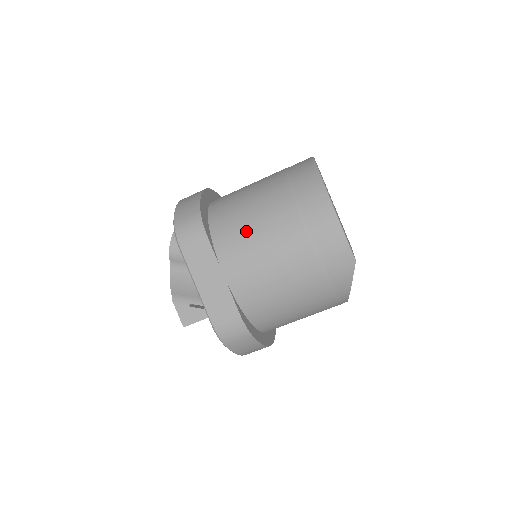
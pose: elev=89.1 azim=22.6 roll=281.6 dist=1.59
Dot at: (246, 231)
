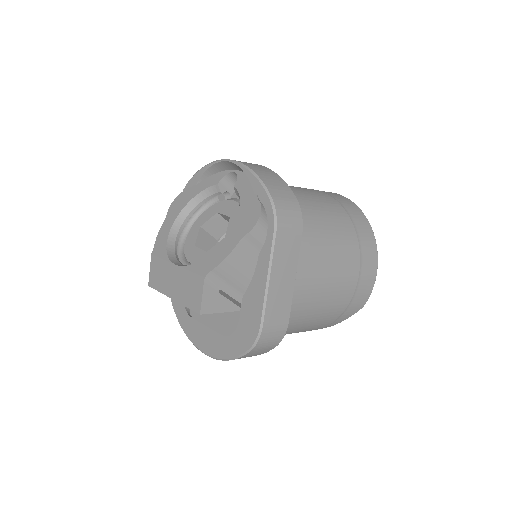
Dot at: (324, 244)
